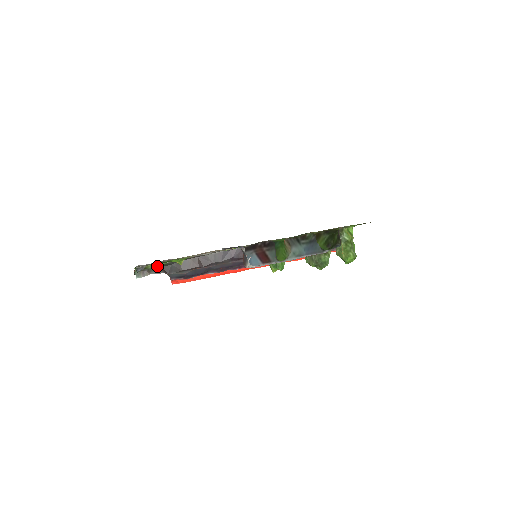
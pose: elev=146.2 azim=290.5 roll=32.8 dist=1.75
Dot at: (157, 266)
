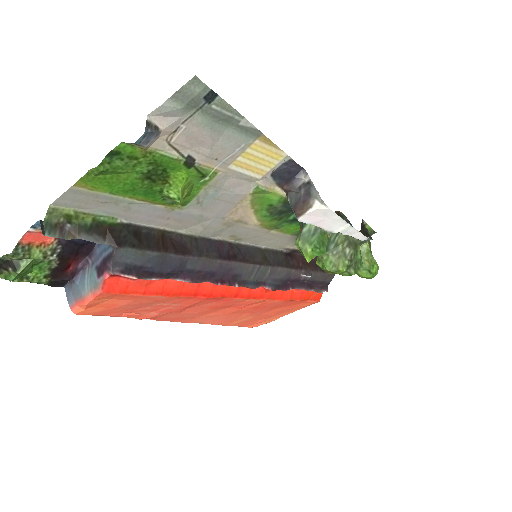
Dot at: (96, 224)
